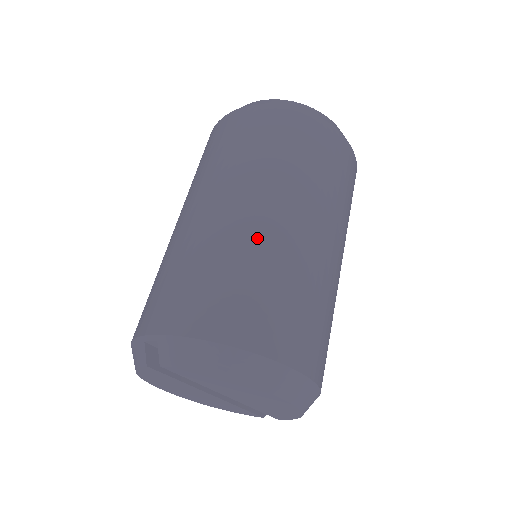
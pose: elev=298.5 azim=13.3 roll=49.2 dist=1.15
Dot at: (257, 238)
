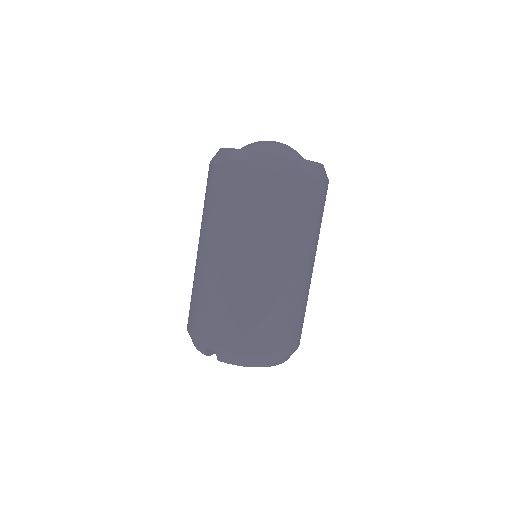
Dot at: (269, 290)
